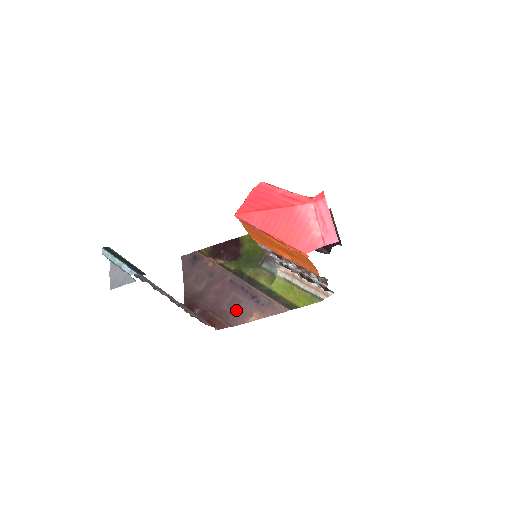
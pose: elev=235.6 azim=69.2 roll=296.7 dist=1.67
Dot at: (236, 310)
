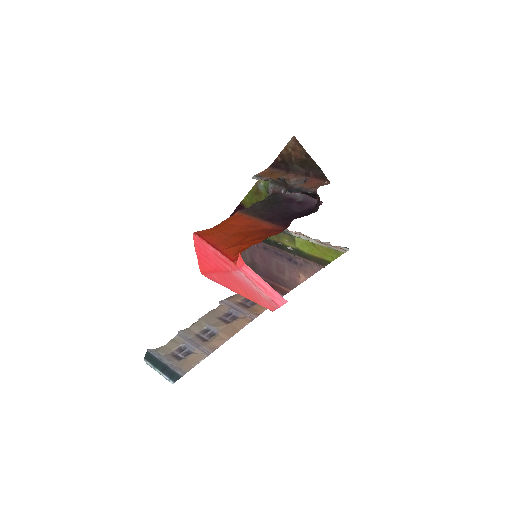
Dot at: (285, 275)
